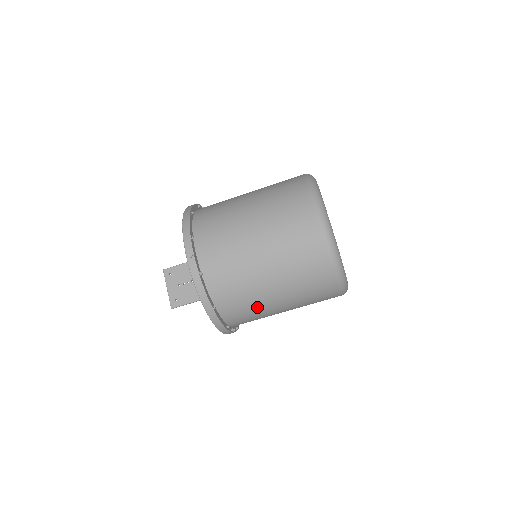
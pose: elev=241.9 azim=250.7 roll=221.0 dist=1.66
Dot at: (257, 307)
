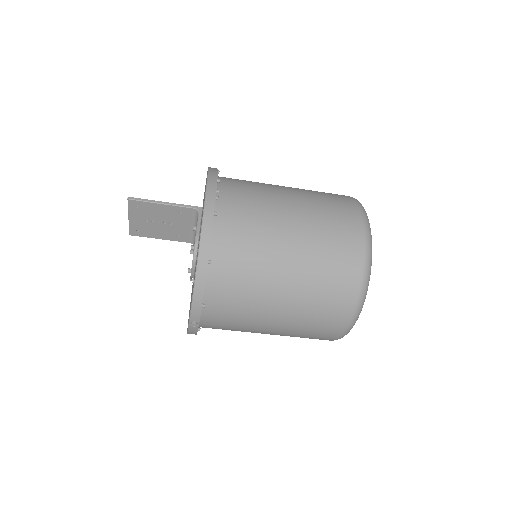
Dot at: occluded
